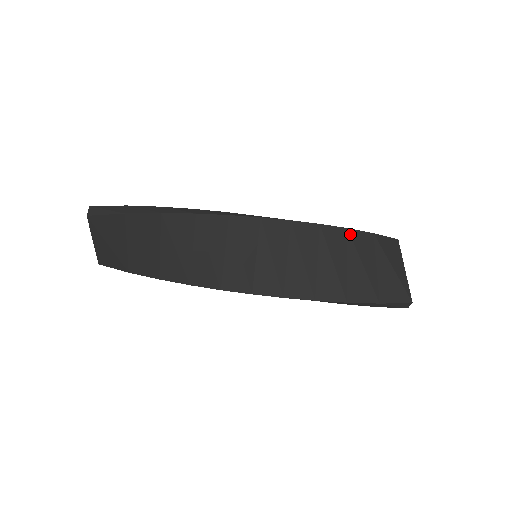
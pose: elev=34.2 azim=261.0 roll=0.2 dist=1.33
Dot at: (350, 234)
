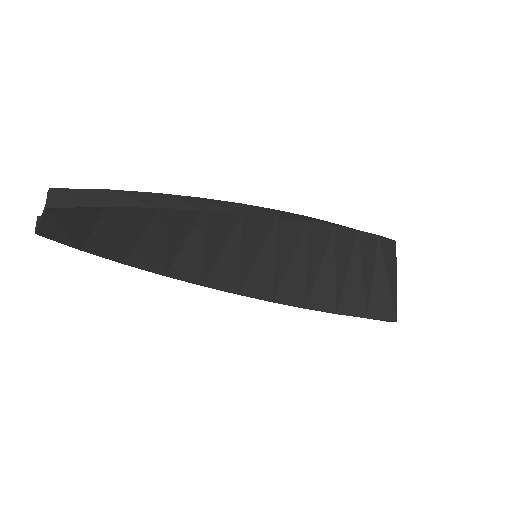
Dot at: (359, 238)
